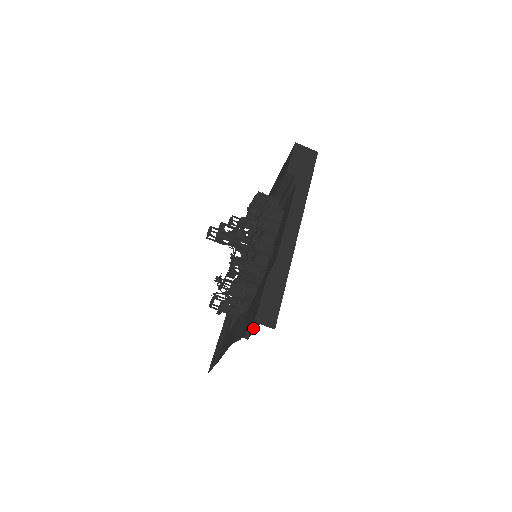
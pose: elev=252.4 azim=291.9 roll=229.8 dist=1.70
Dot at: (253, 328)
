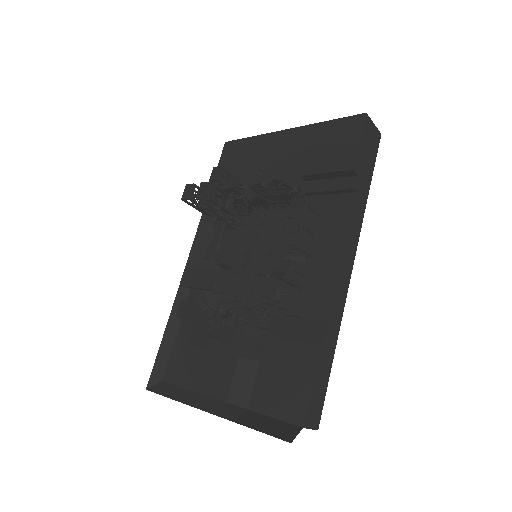
Dot at: (224, 345)
